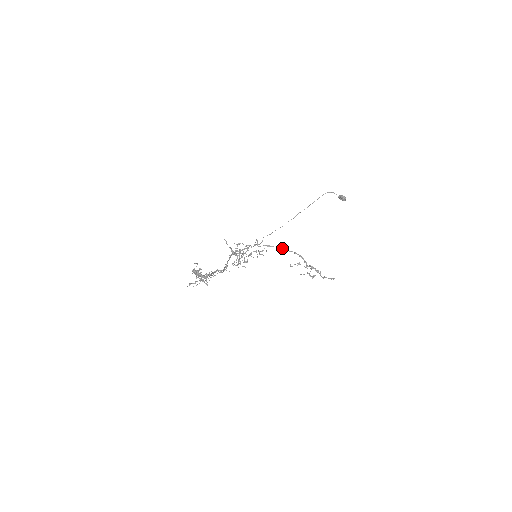
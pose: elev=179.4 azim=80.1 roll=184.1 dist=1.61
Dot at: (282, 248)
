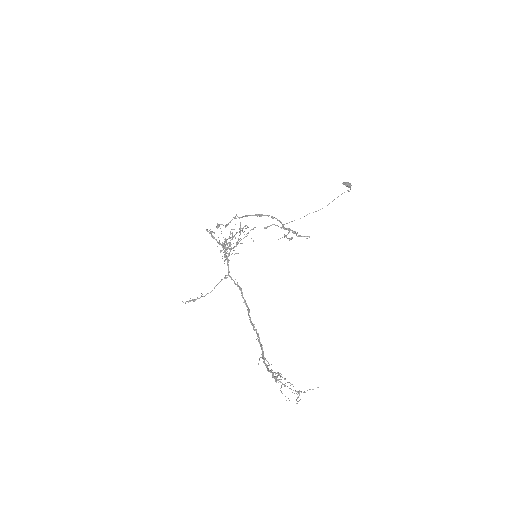
Dot at: (260, 215)
